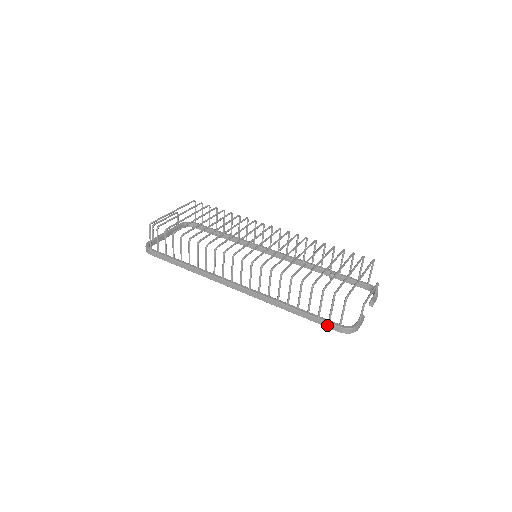
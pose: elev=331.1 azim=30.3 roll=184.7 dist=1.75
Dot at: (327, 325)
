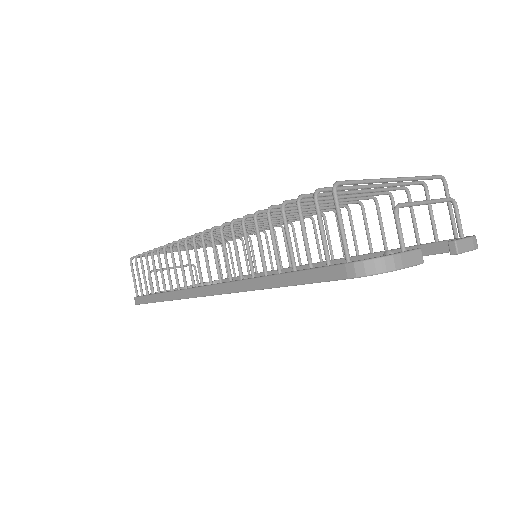
Dot at: (326, 275)
